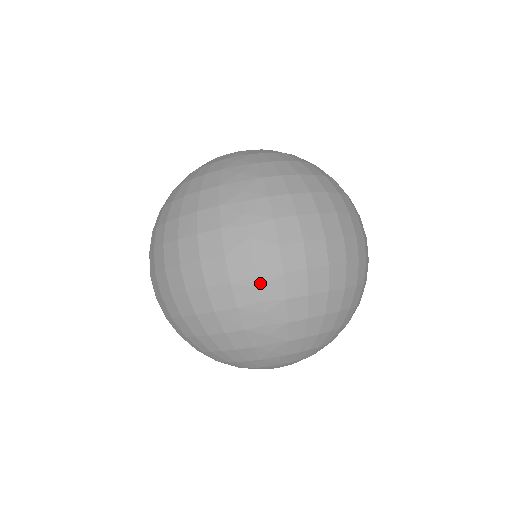
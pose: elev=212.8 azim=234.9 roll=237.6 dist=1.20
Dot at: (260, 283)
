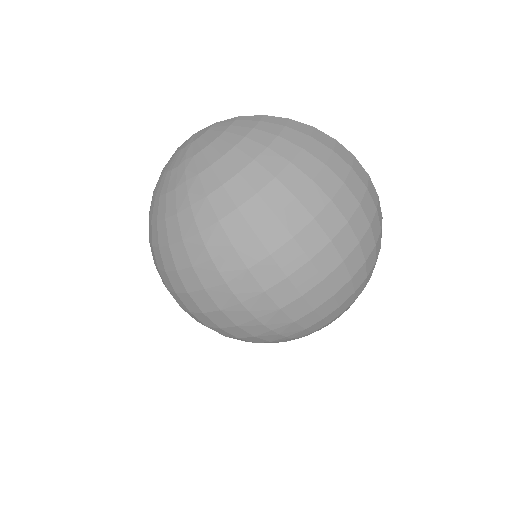
Dot at: (263, 322)
